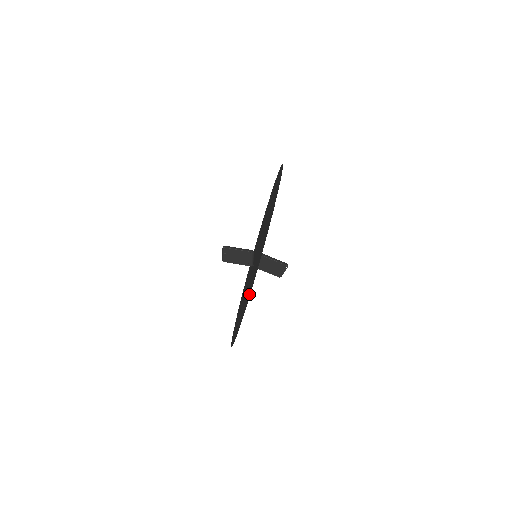
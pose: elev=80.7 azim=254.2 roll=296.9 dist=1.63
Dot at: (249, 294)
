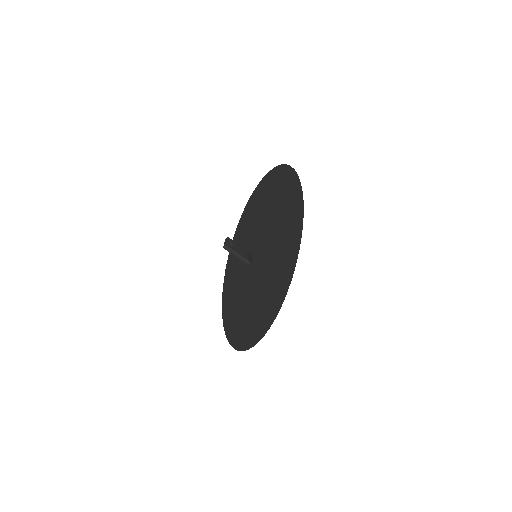
Dot at: (225, 314)
